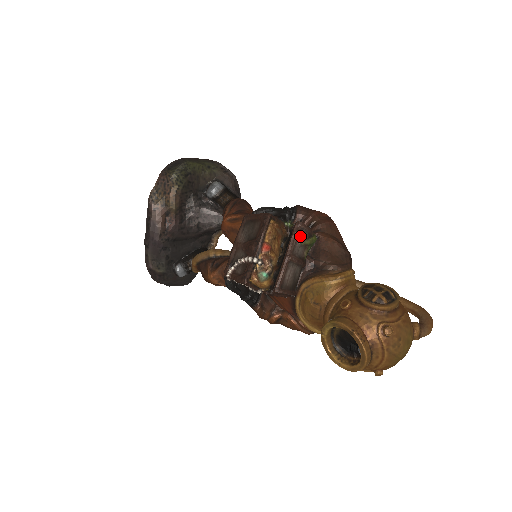
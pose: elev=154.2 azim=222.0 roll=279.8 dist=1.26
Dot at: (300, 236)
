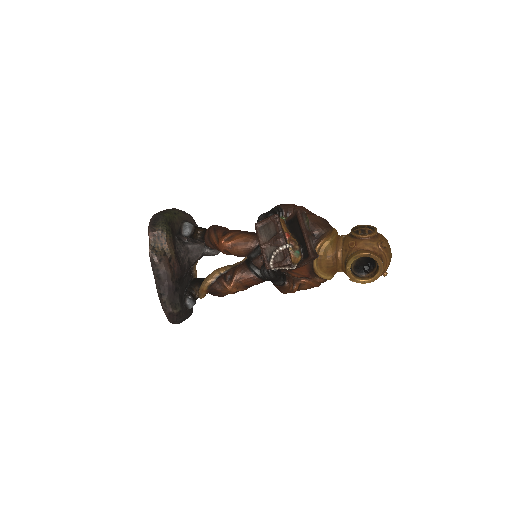
Dot at: (304, 218)
